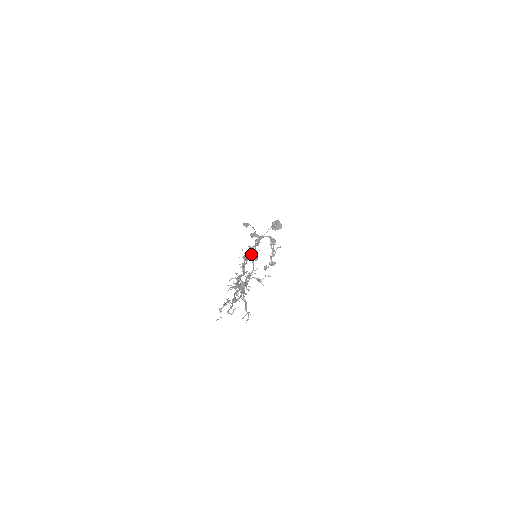
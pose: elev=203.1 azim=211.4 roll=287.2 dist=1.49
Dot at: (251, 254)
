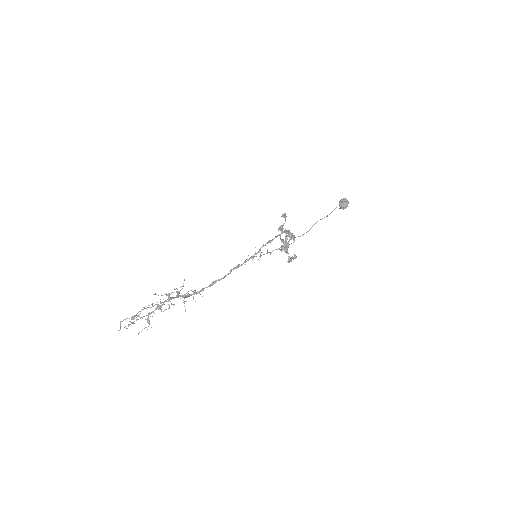
Dot at: (248, 255)
